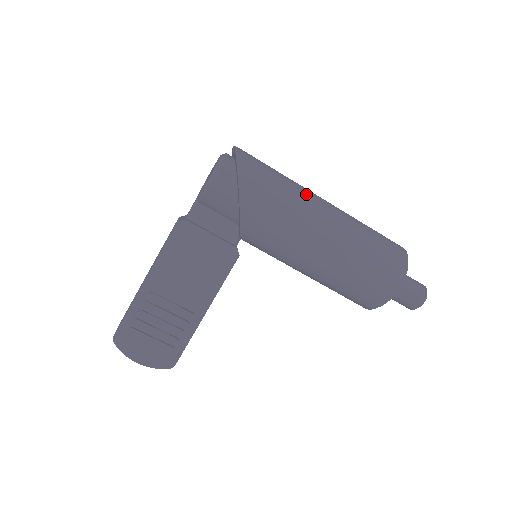
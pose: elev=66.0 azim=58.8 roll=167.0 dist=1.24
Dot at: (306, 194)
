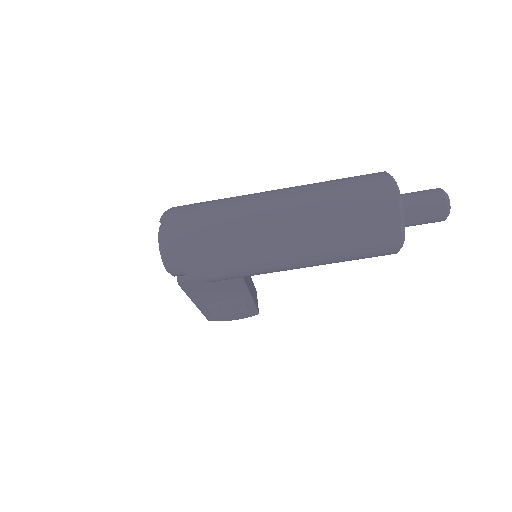
Dot at: (253, 236)
